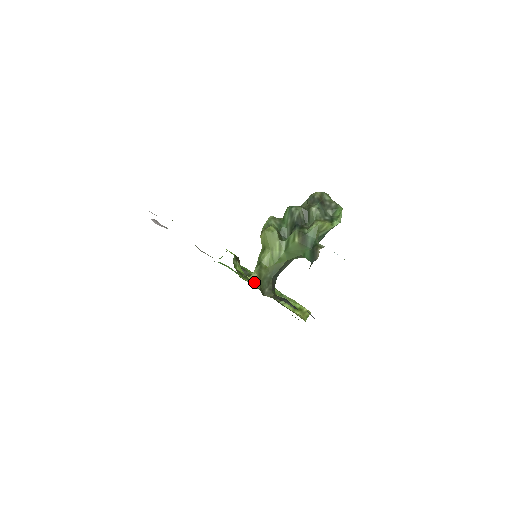
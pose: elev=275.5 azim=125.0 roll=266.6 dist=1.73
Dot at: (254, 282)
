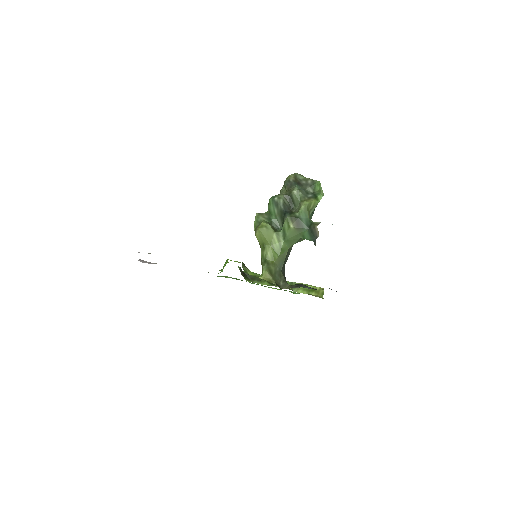
Dot at: (268, 280)
